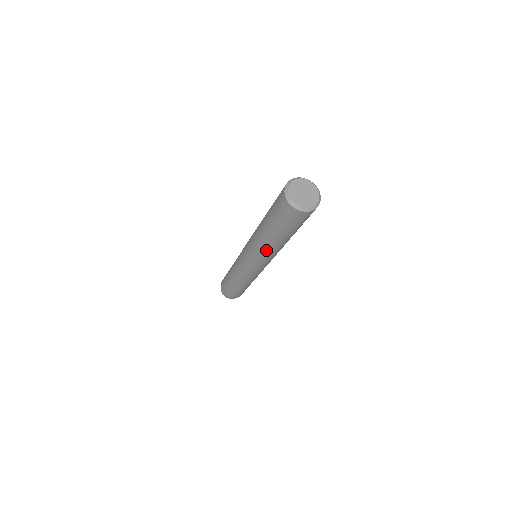
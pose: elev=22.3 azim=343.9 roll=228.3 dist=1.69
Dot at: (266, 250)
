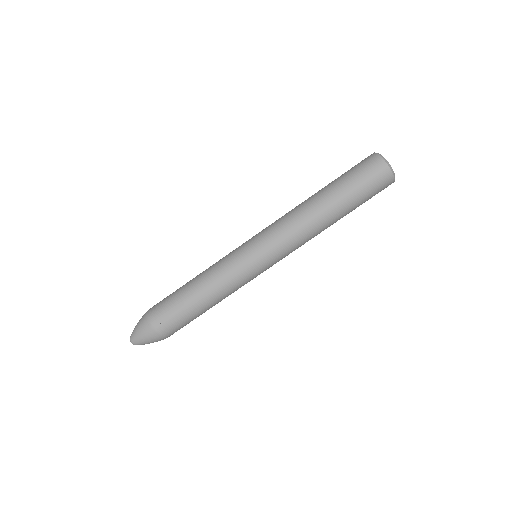
Dot at: (305, 224)
